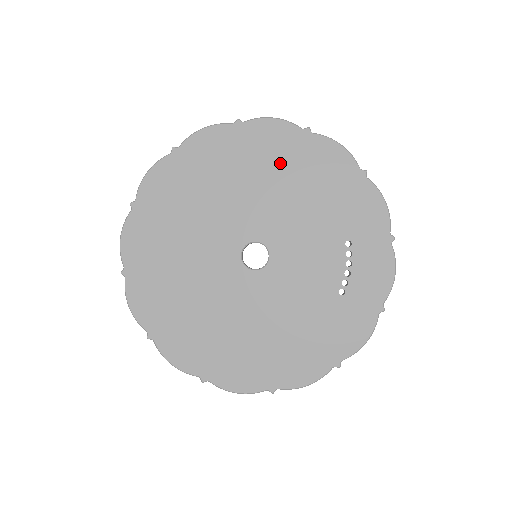
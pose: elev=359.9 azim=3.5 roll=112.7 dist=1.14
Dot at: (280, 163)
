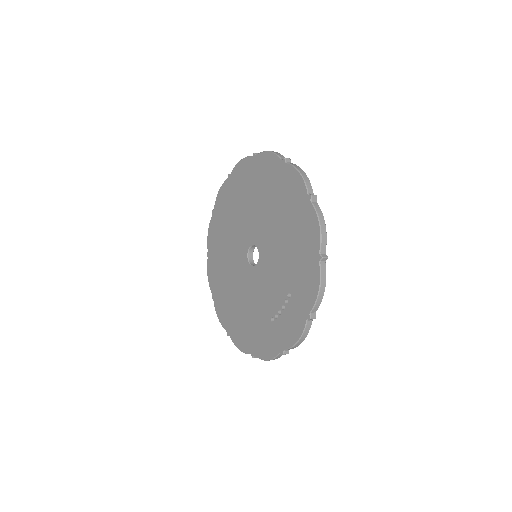
Dot at: (287, 208)
